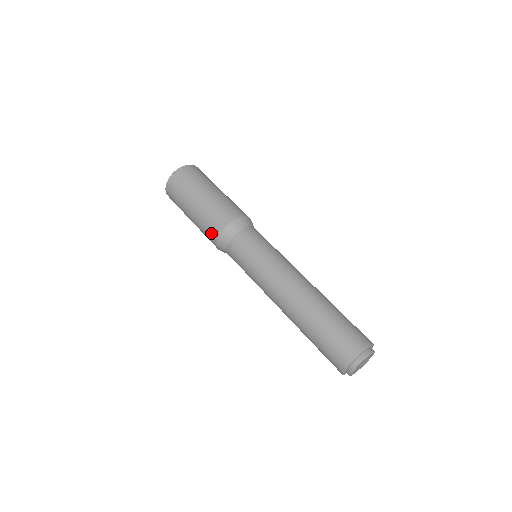
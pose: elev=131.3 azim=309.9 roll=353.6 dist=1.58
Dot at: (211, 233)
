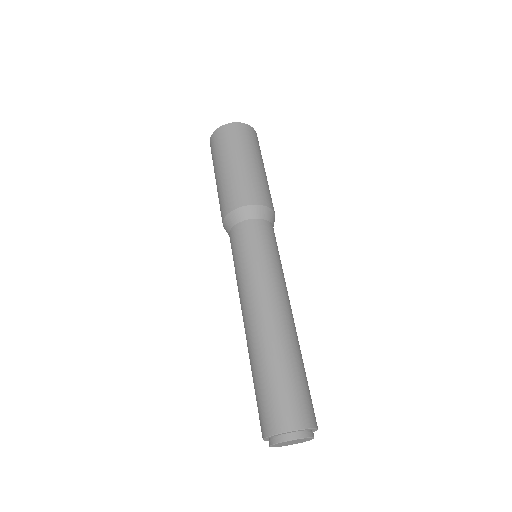
Dot at: (223, 207)
